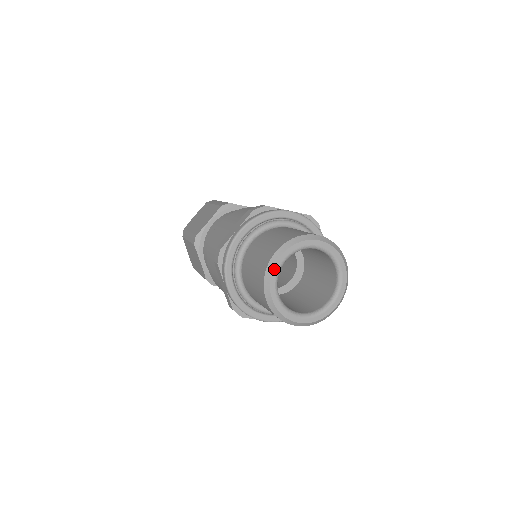
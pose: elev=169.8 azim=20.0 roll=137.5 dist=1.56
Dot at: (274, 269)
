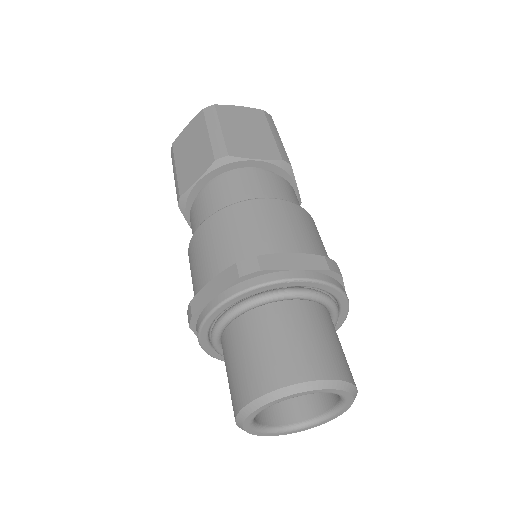
Dot at: (249, 417)
